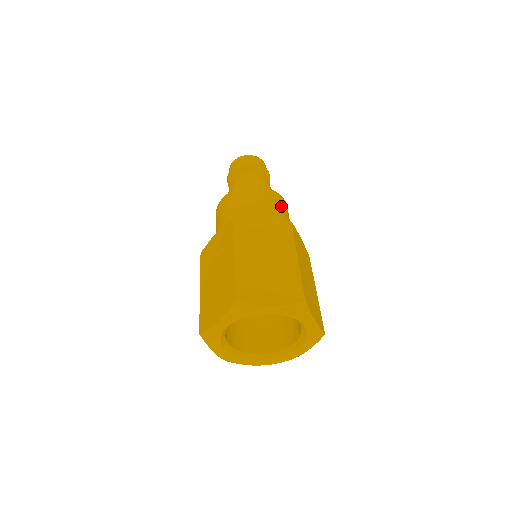
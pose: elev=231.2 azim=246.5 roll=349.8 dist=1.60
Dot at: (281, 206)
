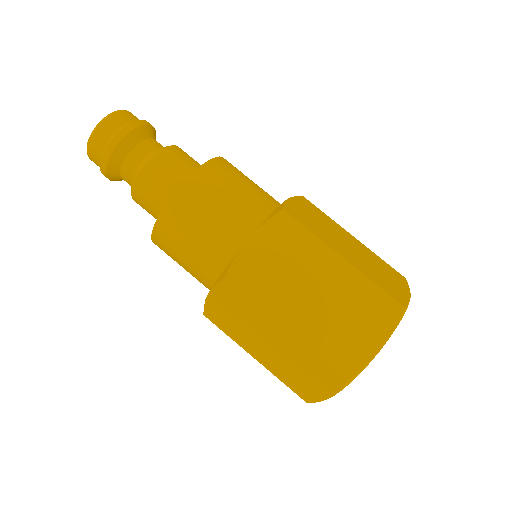
Dot at: (230, 179)
